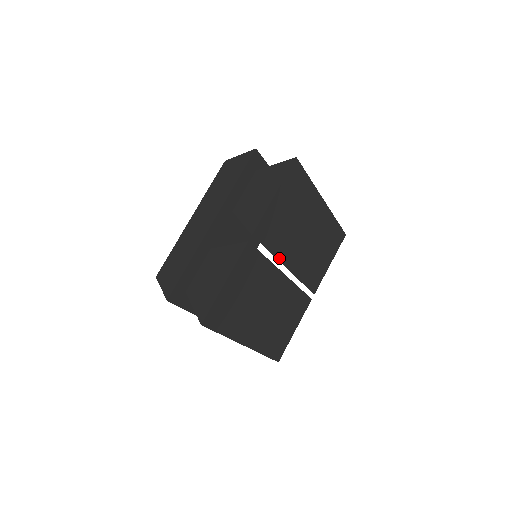
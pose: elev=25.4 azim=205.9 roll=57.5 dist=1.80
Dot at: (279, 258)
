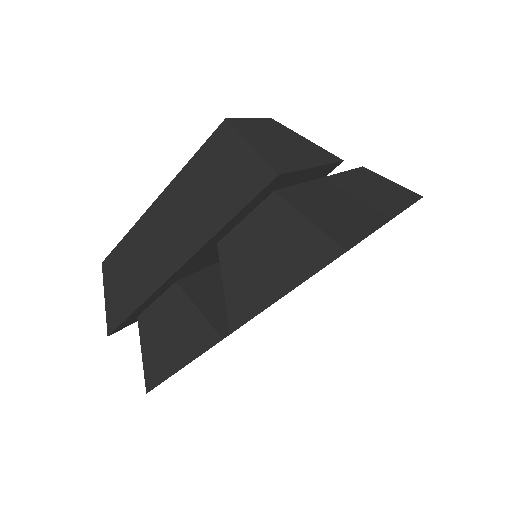
Dot at: occluded
